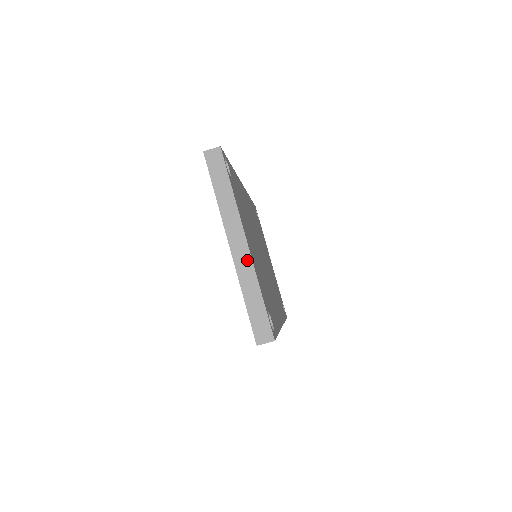
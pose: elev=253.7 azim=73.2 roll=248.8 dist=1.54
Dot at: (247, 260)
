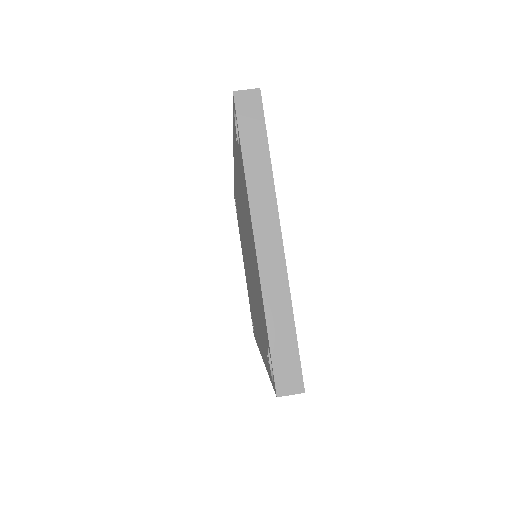
Dot at: (279, 265)
